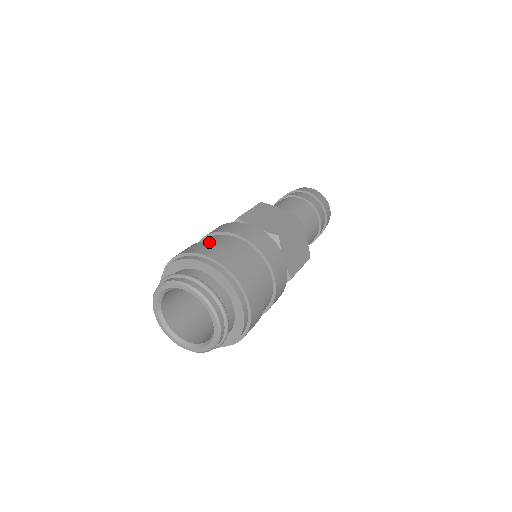
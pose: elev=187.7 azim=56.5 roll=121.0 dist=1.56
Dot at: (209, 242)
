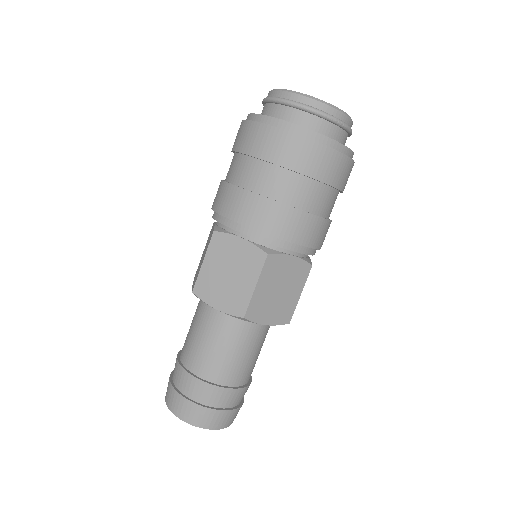
Dot at: occluded
